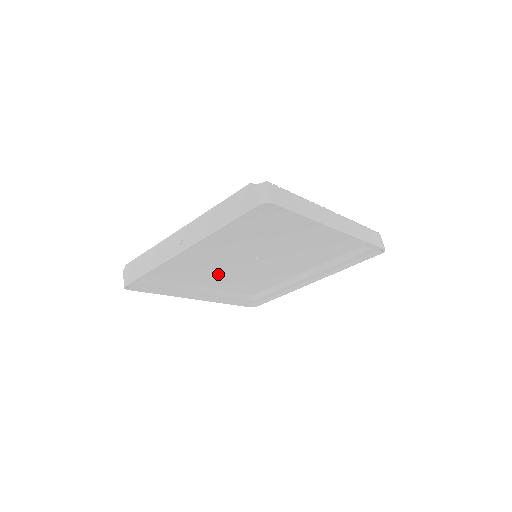
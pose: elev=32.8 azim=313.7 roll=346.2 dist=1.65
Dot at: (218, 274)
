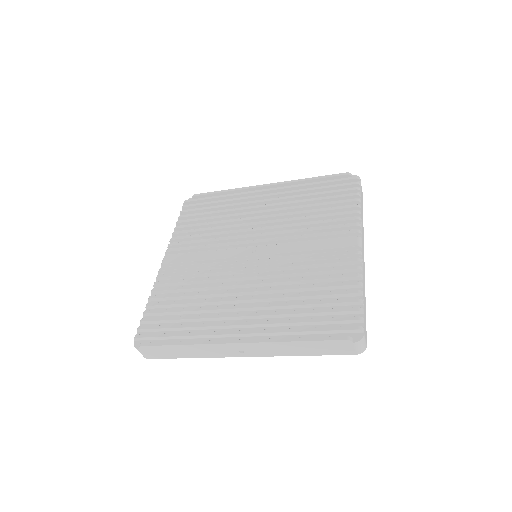
Dot at: occluded
